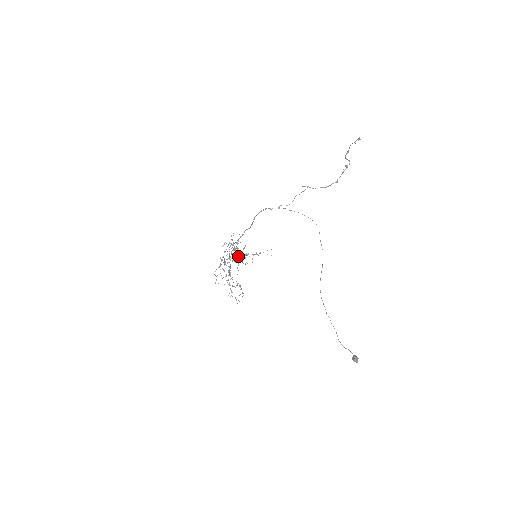
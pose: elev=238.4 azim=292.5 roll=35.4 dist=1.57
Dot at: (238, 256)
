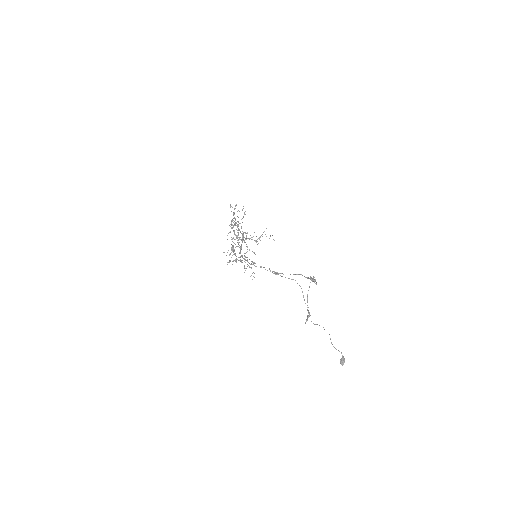
Dot at: occluded
